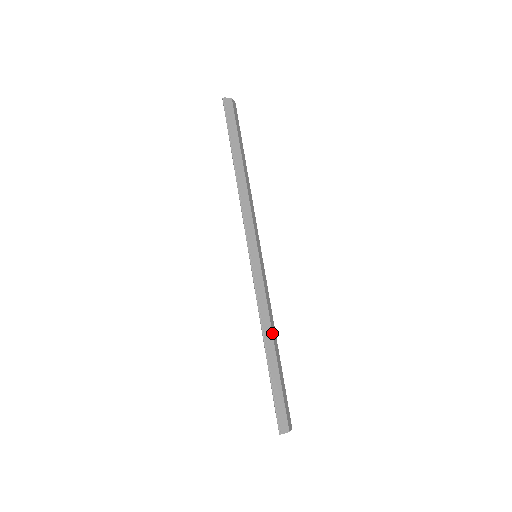
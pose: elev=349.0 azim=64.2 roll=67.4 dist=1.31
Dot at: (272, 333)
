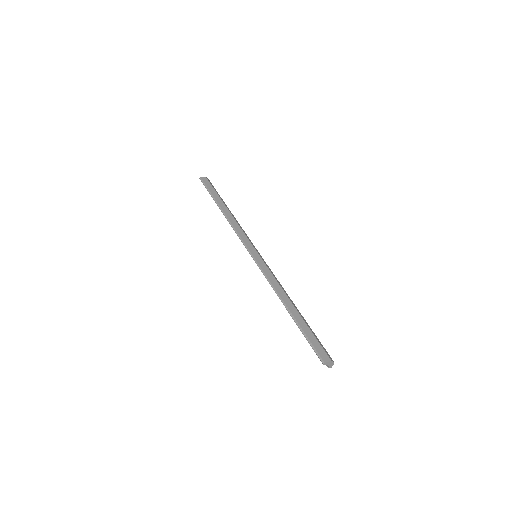
Dot at: (287, 296)
